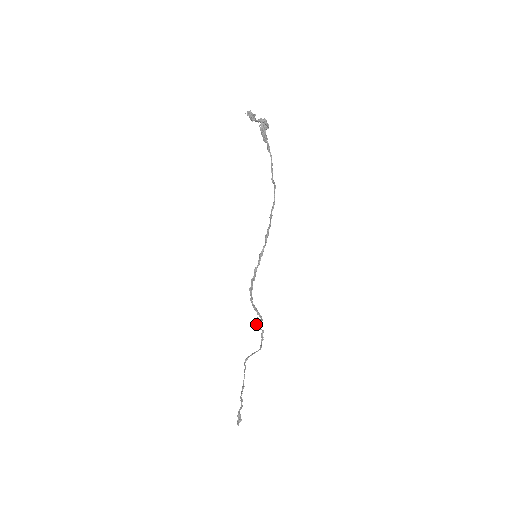
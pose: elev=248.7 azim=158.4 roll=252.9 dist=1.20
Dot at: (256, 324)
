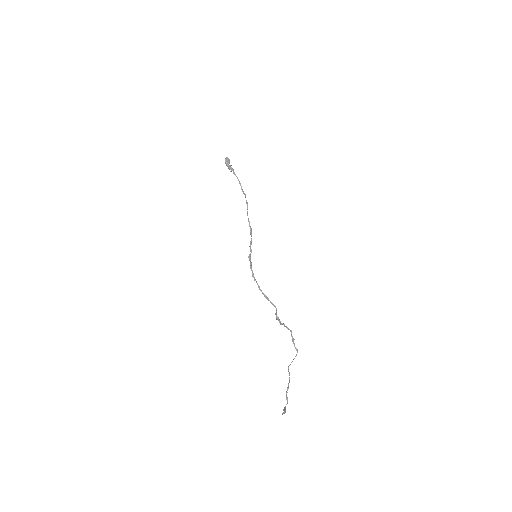
Dot at: (280, 322)
